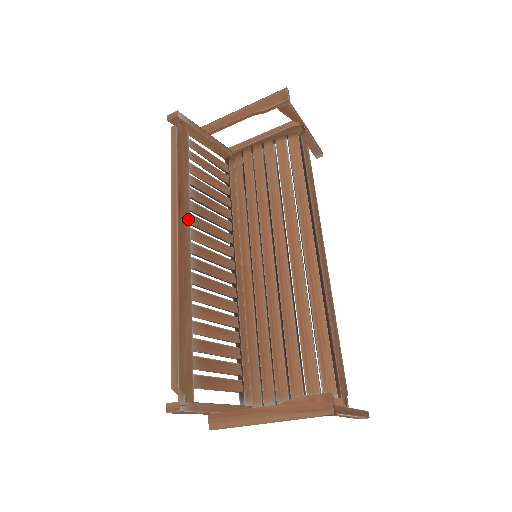
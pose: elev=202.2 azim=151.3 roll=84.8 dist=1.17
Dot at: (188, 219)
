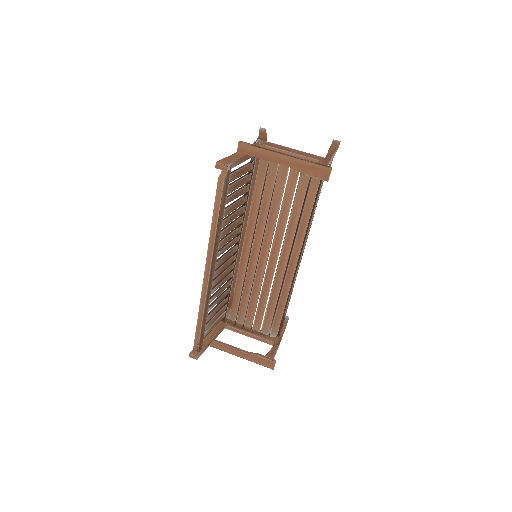
Dot at: (217, 252)
